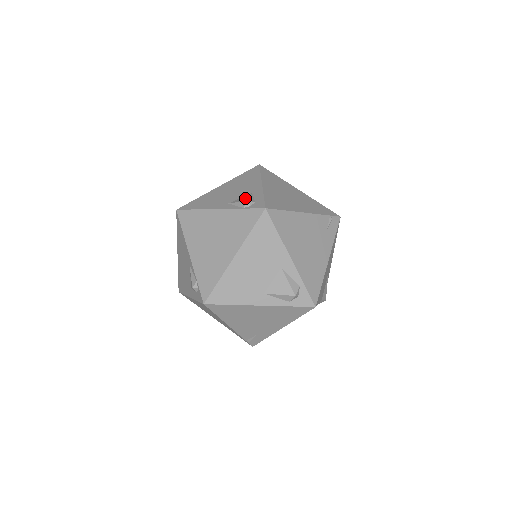
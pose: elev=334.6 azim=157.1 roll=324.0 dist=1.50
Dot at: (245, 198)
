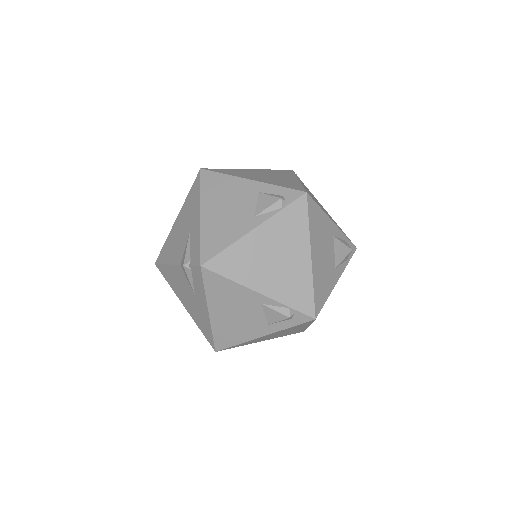
Dot at: (268, 199)
